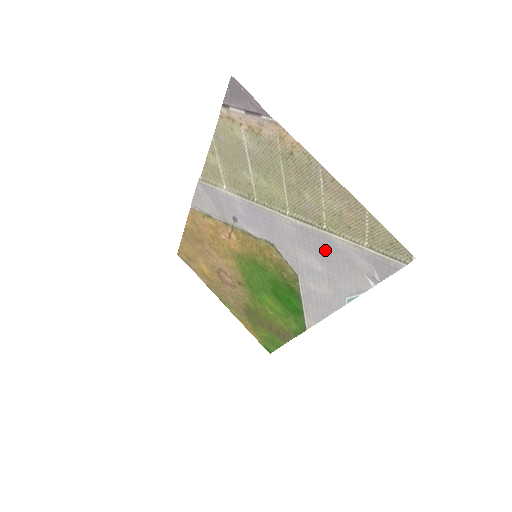
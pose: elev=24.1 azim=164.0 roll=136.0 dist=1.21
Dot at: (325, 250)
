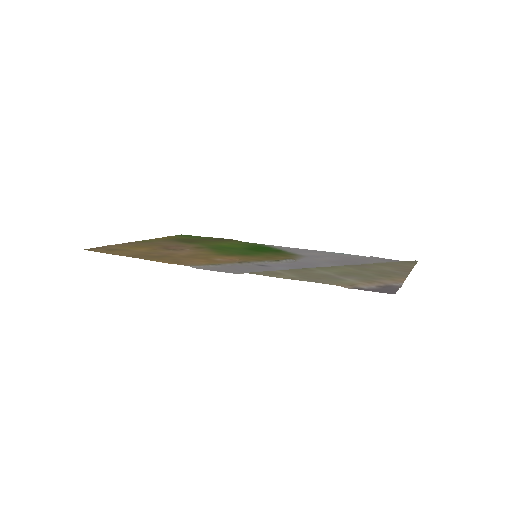
Dot at: (351, 261)
